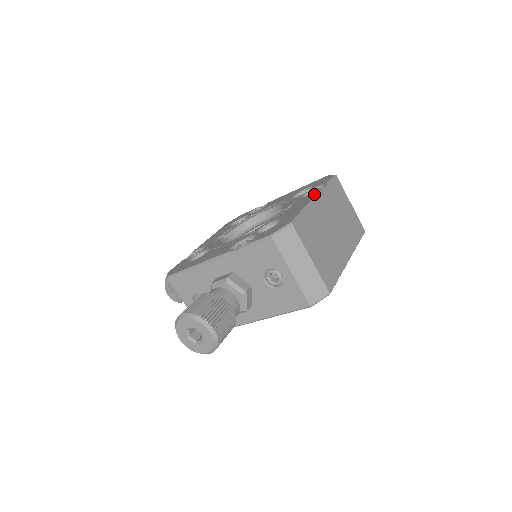
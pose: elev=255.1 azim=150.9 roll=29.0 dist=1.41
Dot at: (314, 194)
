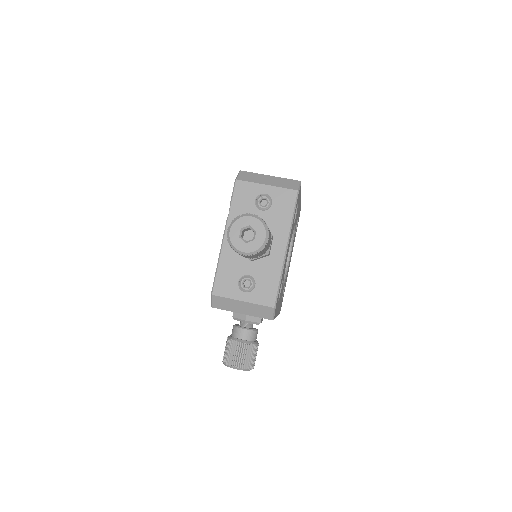
Dot at: occluded
